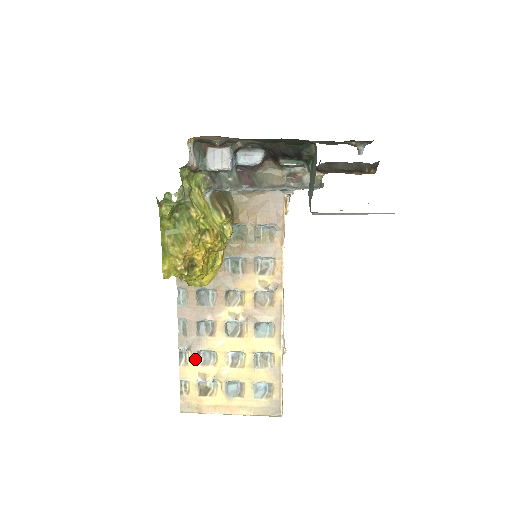
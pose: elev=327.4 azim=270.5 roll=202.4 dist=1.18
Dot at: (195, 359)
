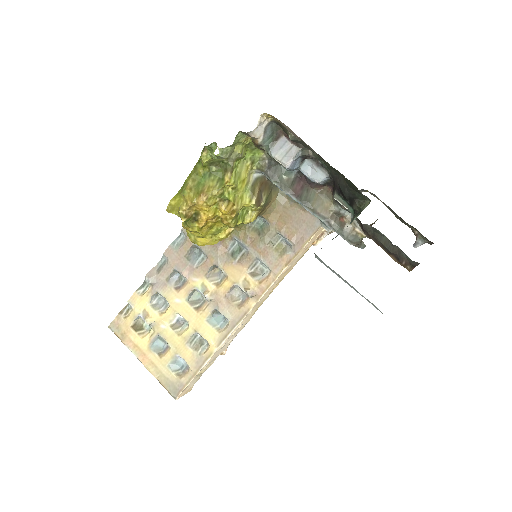
Dot at: (150, 296)
